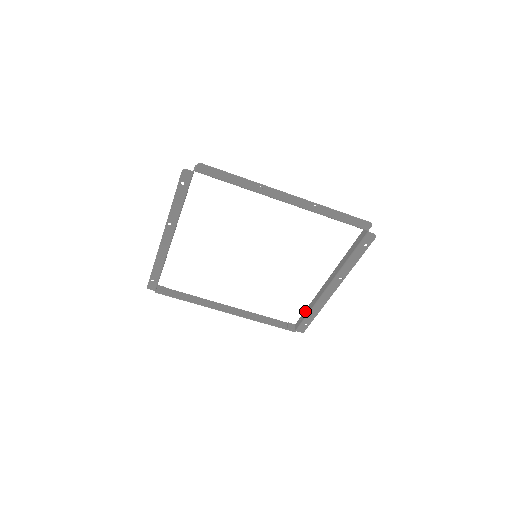
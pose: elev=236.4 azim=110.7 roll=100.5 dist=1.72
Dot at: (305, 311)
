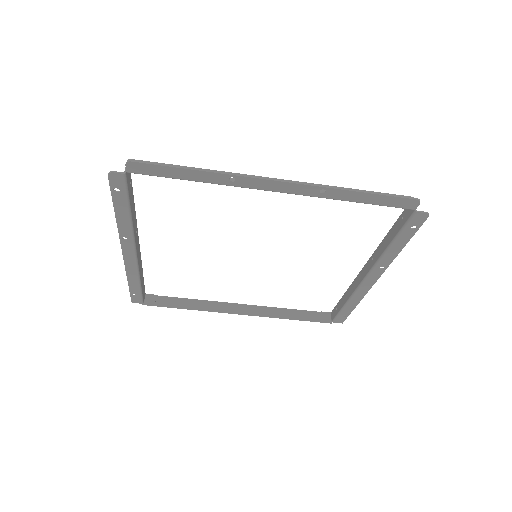
Dot at: (340, 300)
